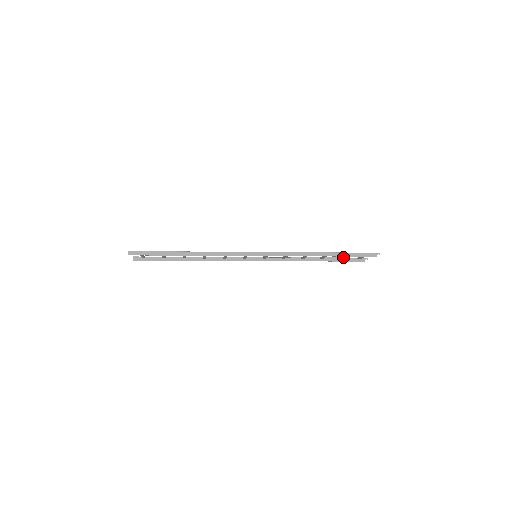
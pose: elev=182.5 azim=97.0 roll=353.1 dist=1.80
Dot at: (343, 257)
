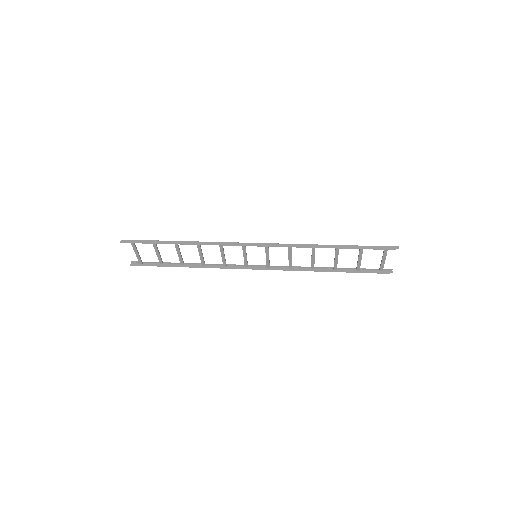
Dot at: (359, 262)
